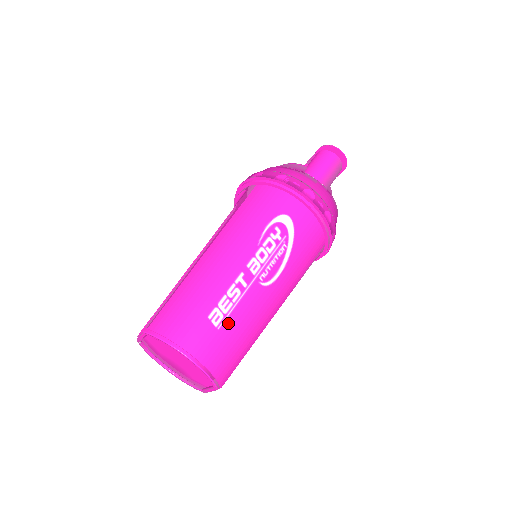
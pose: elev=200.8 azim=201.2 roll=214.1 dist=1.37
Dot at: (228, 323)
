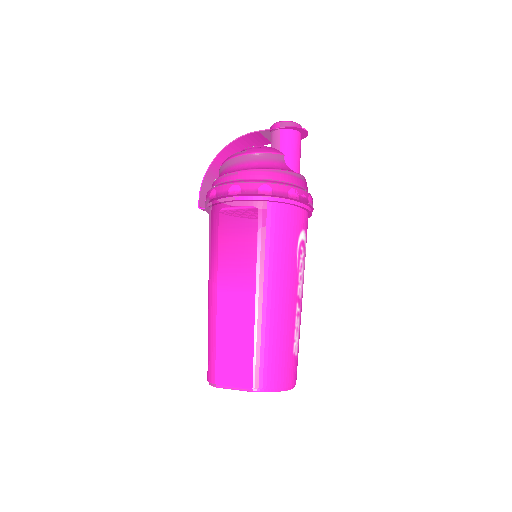
Dot at: occluded
